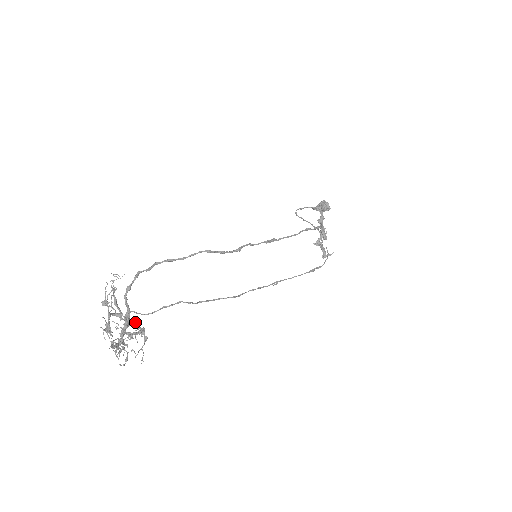
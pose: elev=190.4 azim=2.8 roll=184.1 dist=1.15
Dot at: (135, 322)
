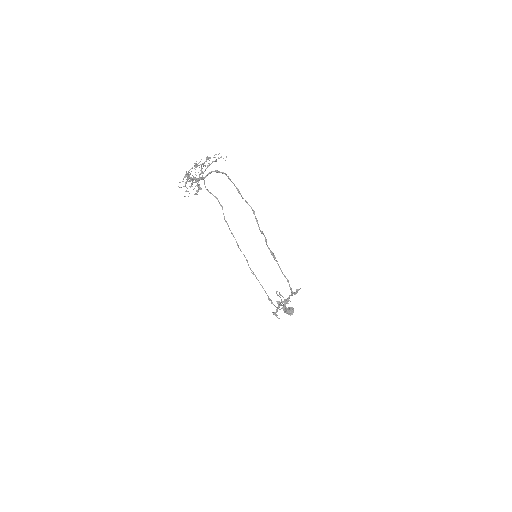
Dot at: occluded
